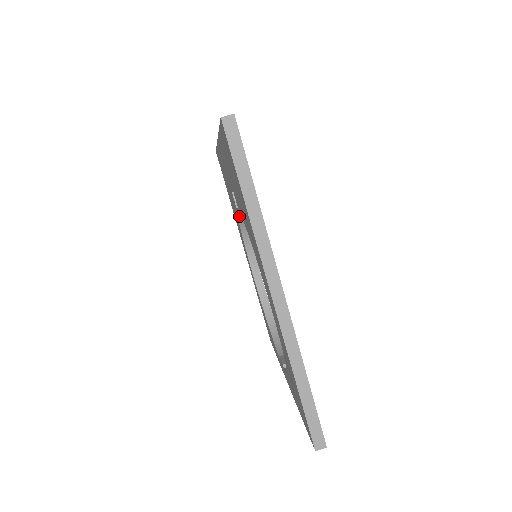
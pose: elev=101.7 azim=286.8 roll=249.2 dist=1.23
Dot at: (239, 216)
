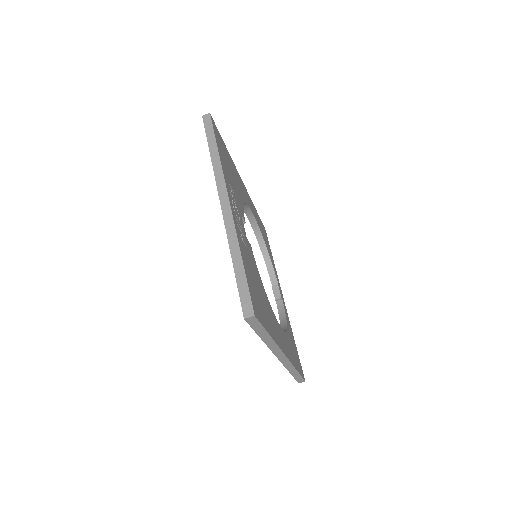
Dot at: occluded
